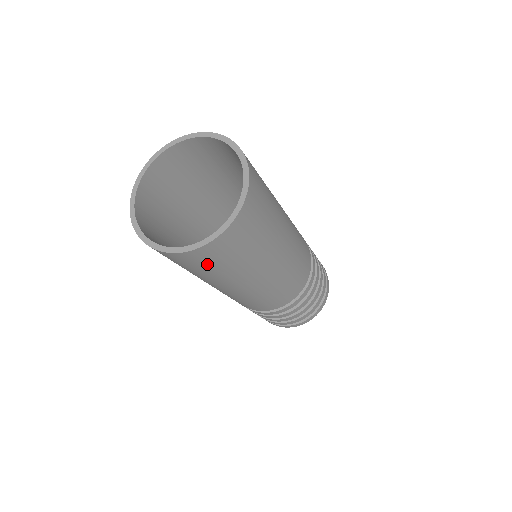
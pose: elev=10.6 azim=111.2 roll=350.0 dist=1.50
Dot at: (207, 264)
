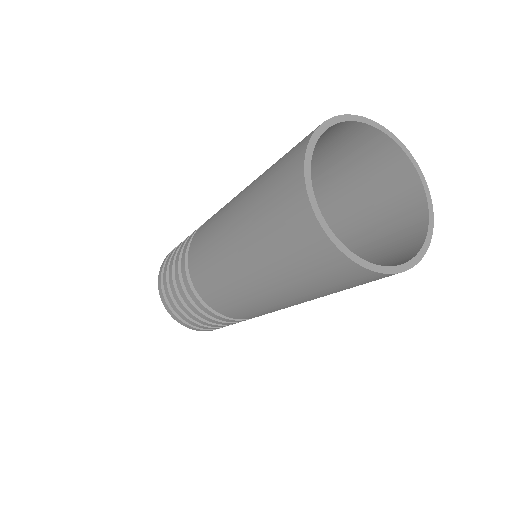
Dot at: (339, 281)
